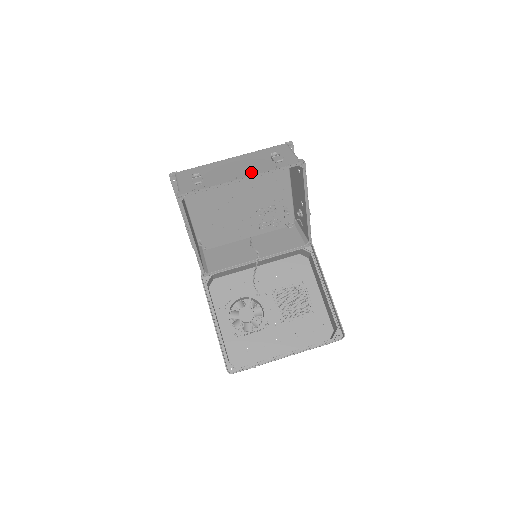
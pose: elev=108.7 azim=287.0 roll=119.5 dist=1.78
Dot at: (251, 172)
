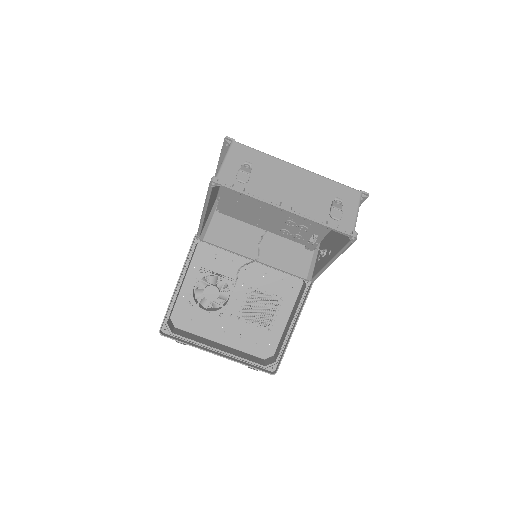
Dot at: (300, 207)
